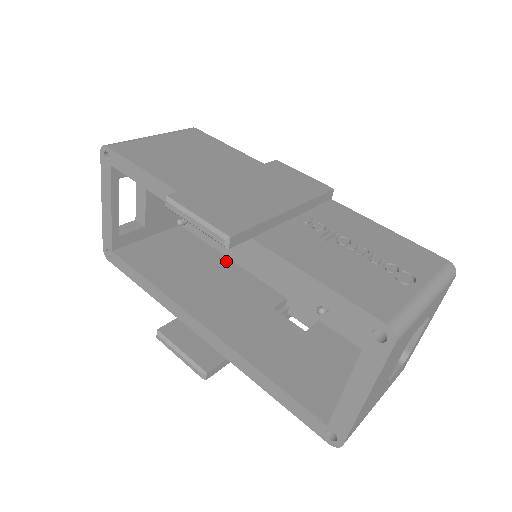
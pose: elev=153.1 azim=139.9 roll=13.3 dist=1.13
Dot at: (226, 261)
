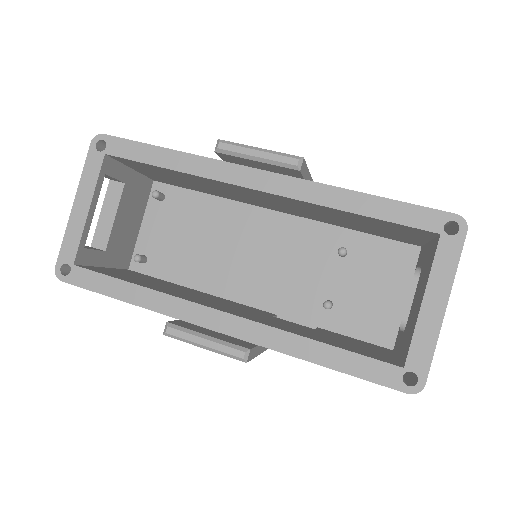
Dot at: (198, 291)
